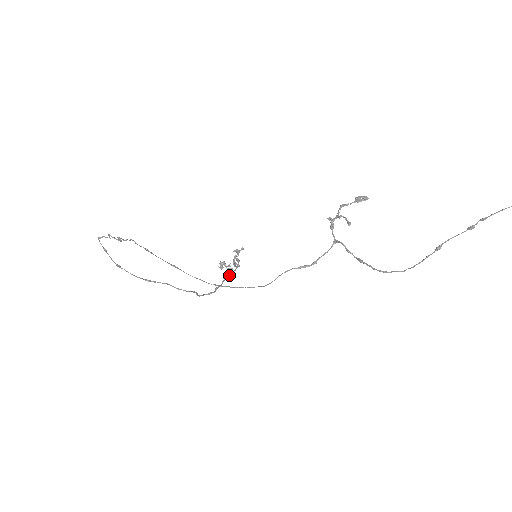
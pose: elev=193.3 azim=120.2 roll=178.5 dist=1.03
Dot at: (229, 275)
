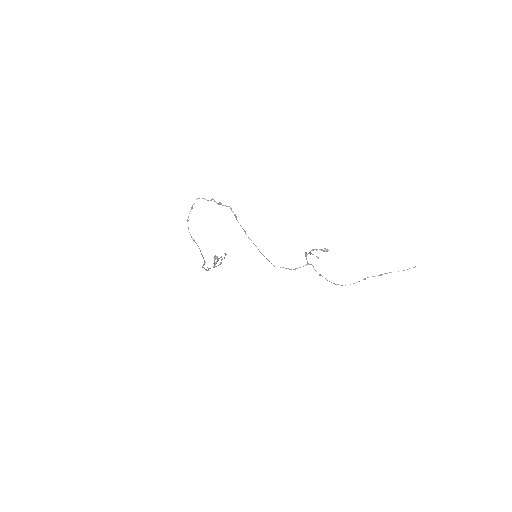
Dot at: (214, 267)
